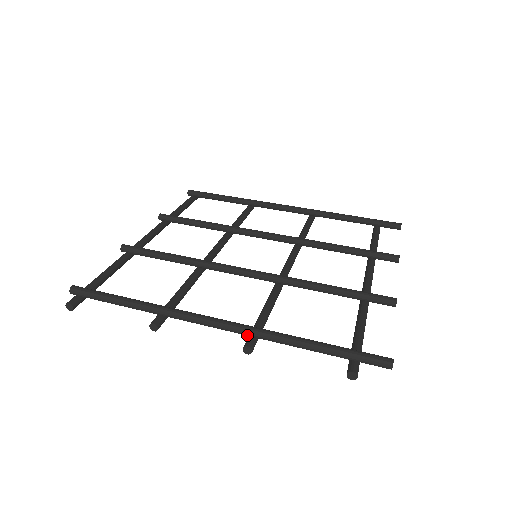
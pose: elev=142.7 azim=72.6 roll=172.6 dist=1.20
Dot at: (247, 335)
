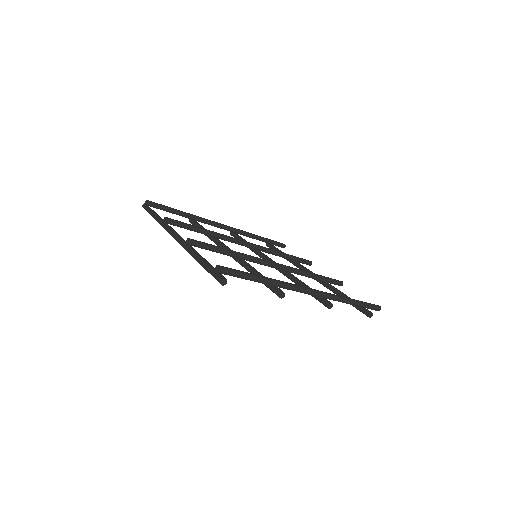
Dot at: (326, 298)
